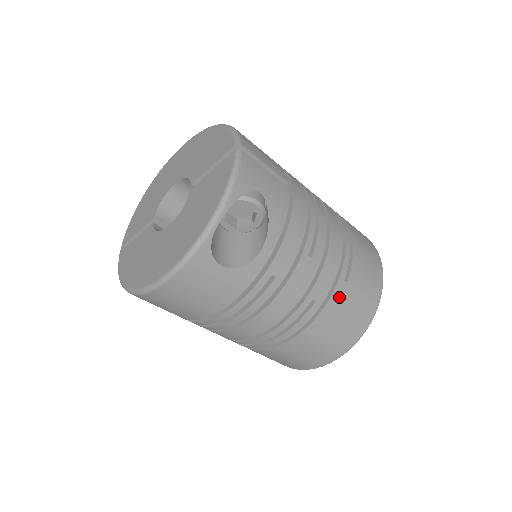
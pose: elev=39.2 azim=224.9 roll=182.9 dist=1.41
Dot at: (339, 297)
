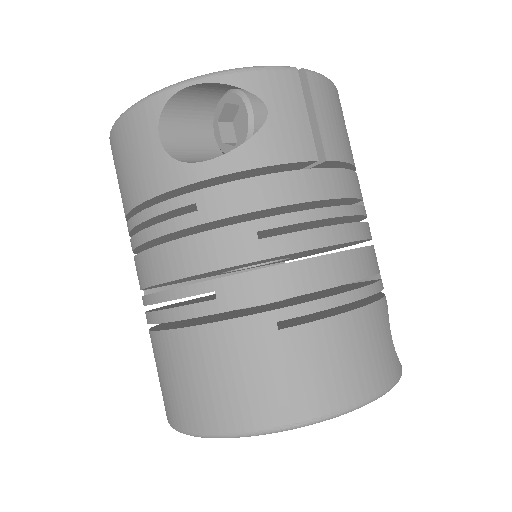
Dot at: (250, 333)
